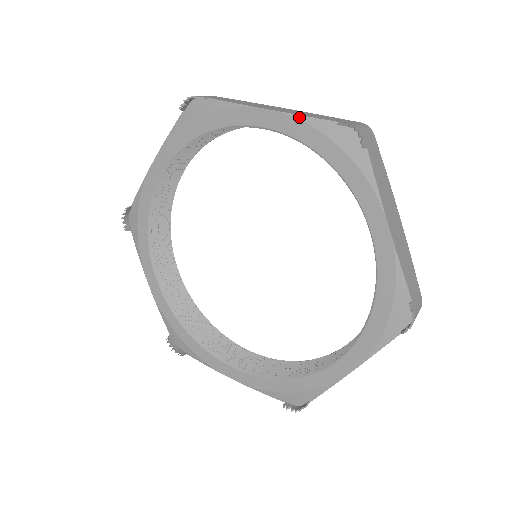
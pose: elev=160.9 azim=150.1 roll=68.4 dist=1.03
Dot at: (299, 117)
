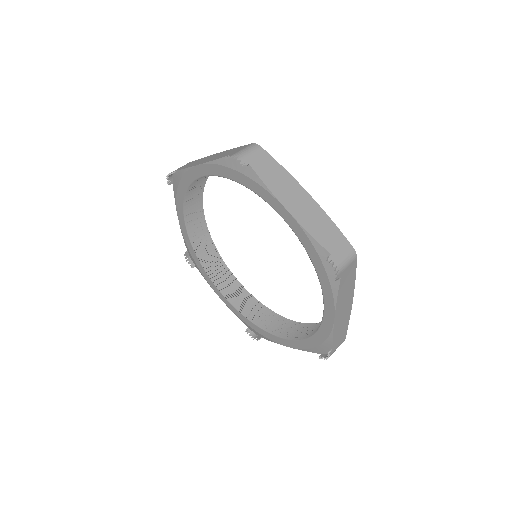
Dot at: (306, 232)
